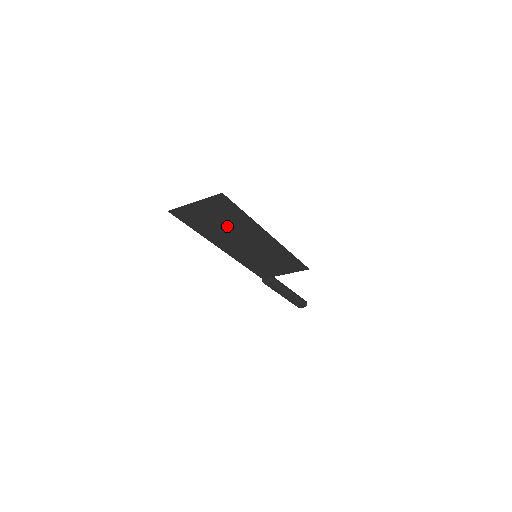
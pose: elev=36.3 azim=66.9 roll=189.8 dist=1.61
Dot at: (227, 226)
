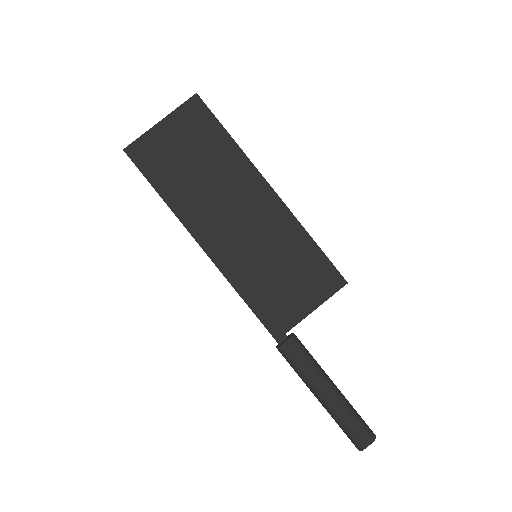
Dot at: (206, 173)
